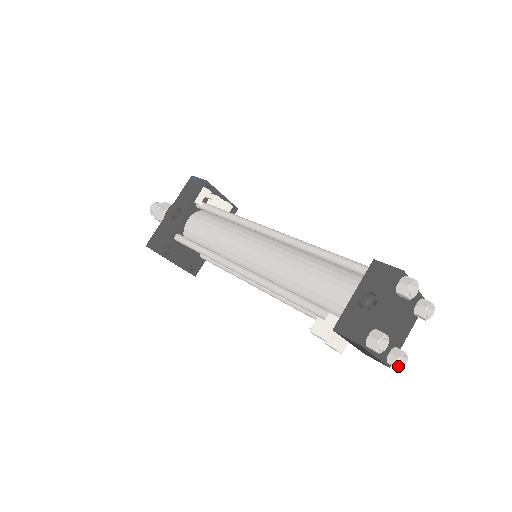
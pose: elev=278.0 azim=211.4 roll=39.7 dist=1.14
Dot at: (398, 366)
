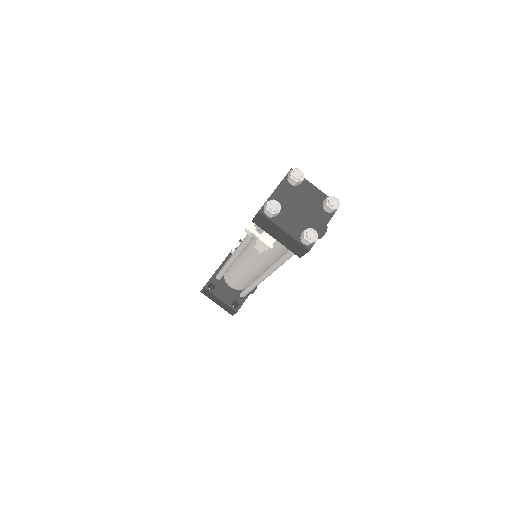
Dot at: (306, 238)
